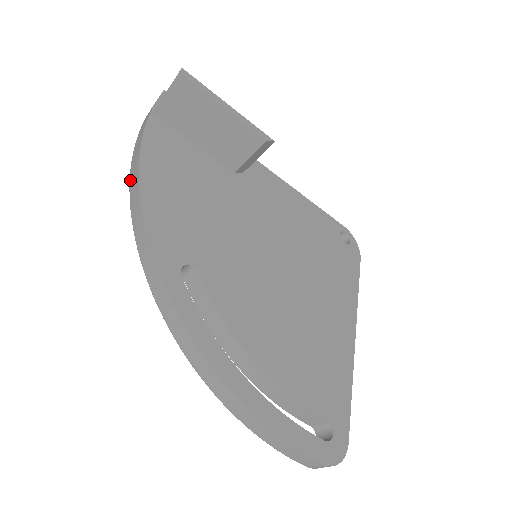
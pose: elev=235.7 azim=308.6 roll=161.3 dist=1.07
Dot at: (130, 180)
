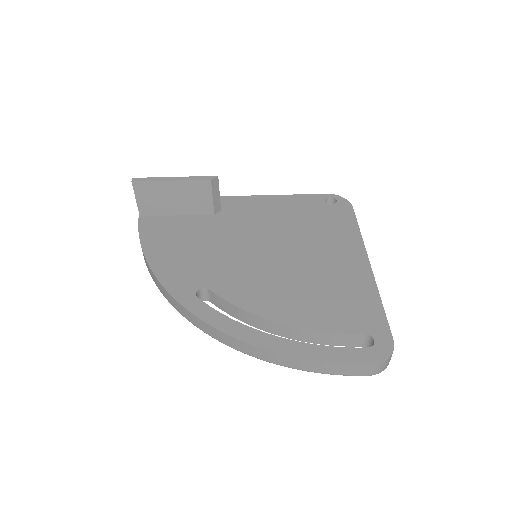
Dot at: occluded
